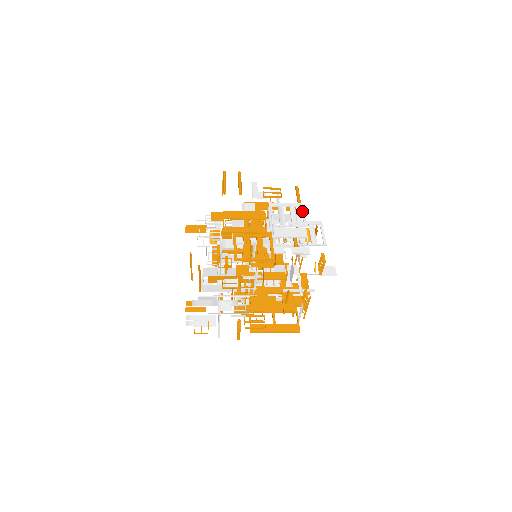
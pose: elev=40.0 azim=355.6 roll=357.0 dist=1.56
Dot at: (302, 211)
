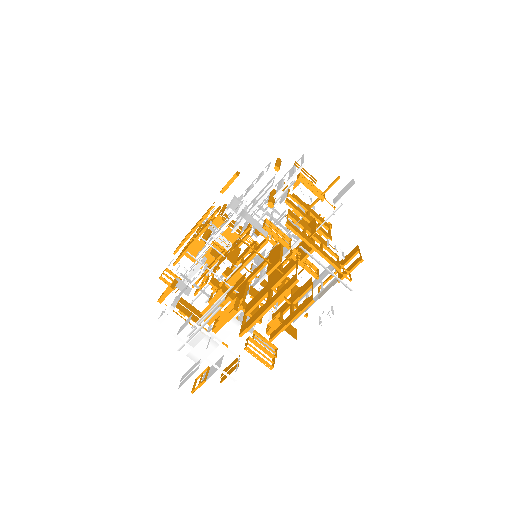
Dot at: (268, 166)
